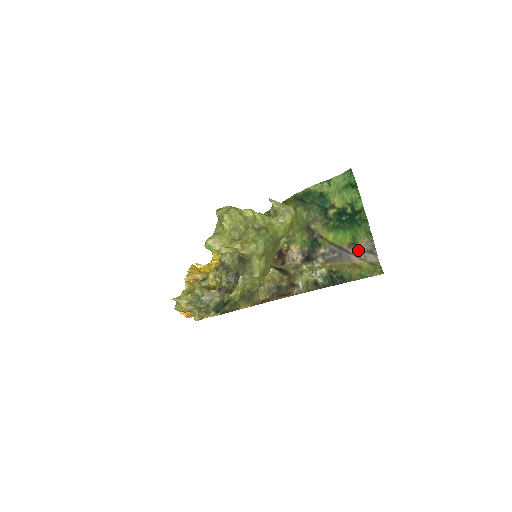
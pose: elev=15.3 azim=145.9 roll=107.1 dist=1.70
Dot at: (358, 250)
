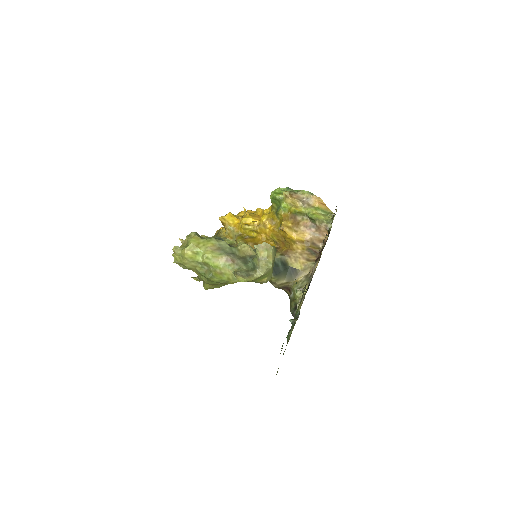
Dot at: occluded
